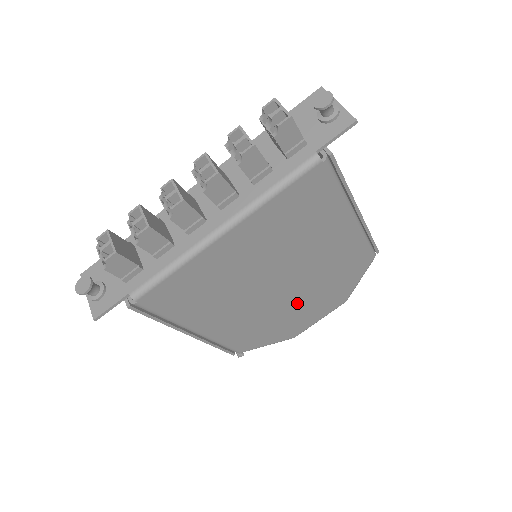
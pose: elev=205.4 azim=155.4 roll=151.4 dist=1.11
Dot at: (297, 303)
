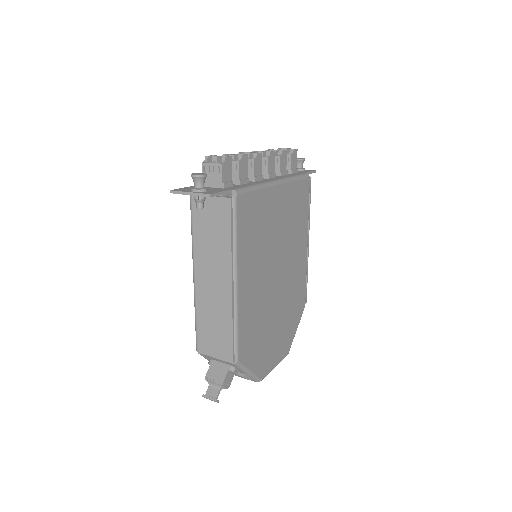
Dot at: (275, 317)
